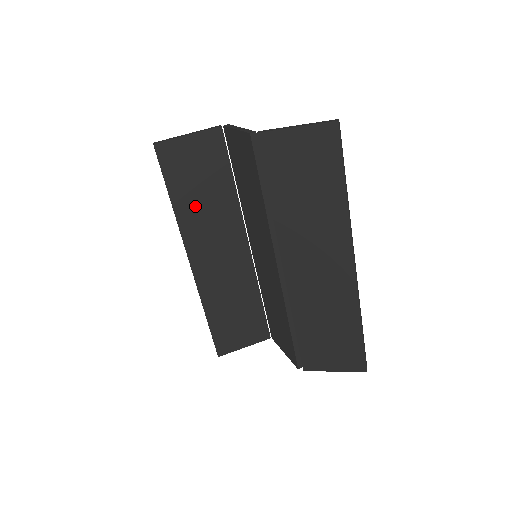
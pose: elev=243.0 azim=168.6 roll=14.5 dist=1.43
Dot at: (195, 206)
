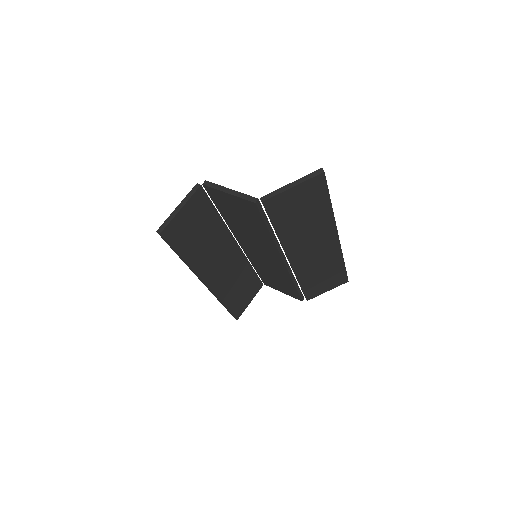
Dot at: (199, 250)
